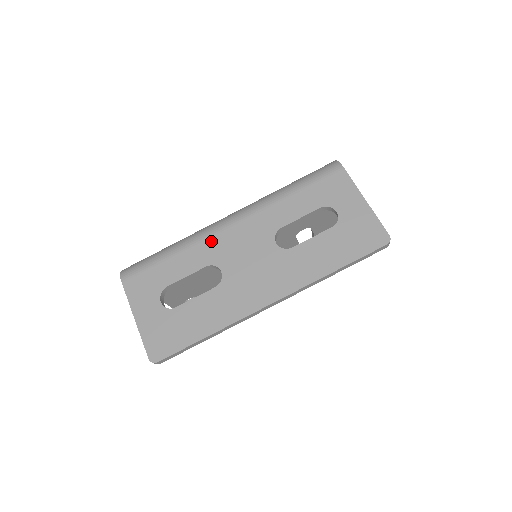
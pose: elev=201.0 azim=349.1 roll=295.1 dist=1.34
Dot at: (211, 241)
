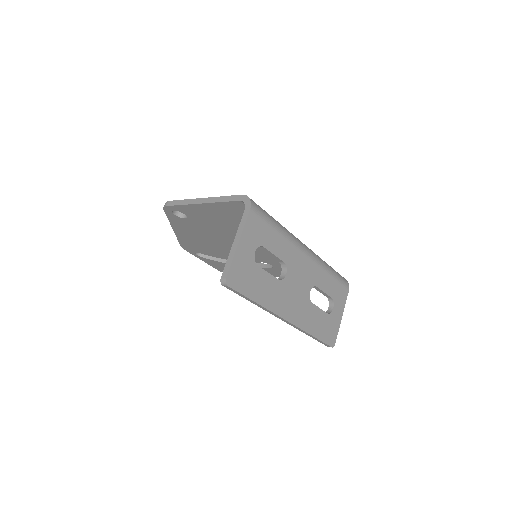
Dot at: (295, 251)
